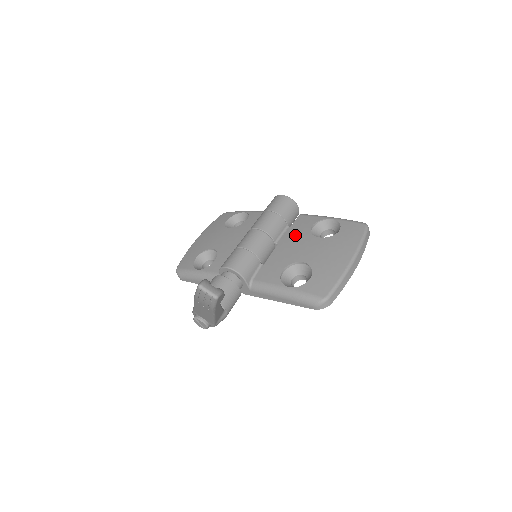
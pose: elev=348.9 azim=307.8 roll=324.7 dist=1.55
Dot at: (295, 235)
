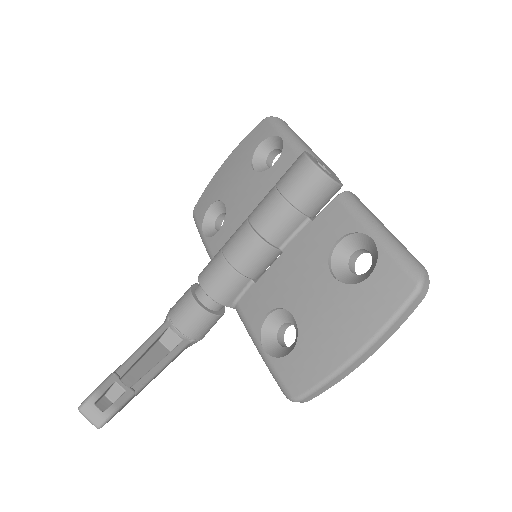
Dot at: (307, 249)
